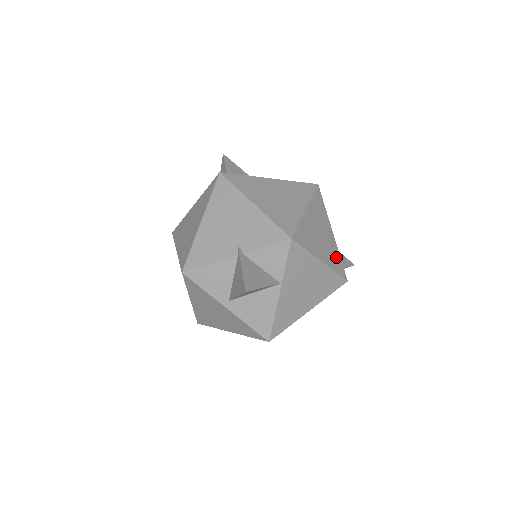
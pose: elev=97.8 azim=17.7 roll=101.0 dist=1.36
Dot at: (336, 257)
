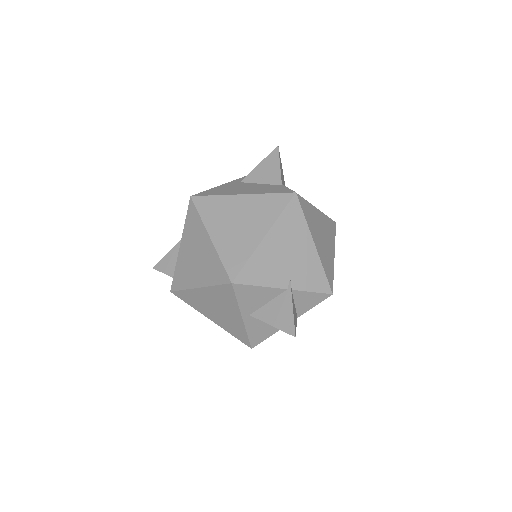
Dot at: occluded
